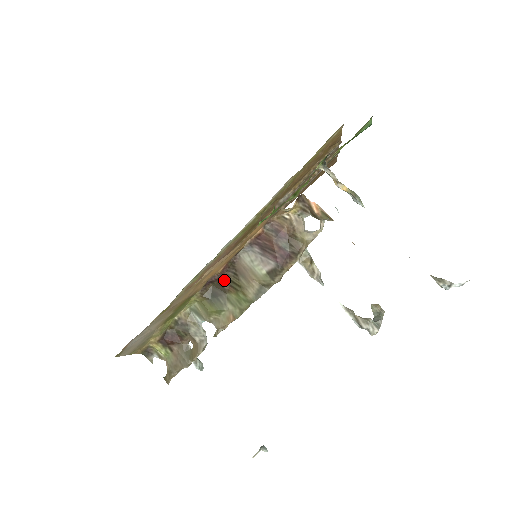
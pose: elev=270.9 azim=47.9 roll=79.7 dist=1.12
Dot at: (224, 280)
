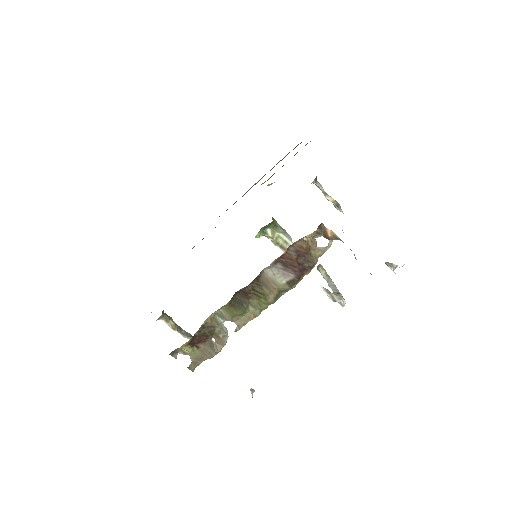
Dot at: (248, 290)
